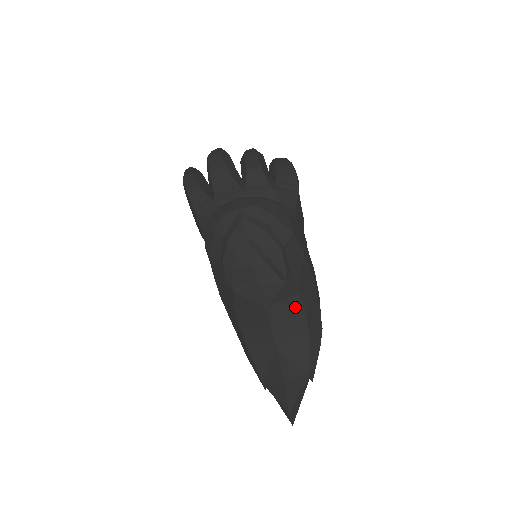
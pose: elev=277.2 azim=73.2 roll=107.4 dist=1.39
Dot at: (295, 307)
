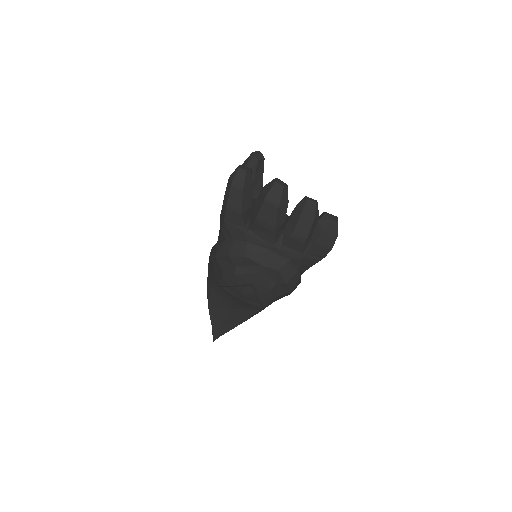
Dot at: occluded
